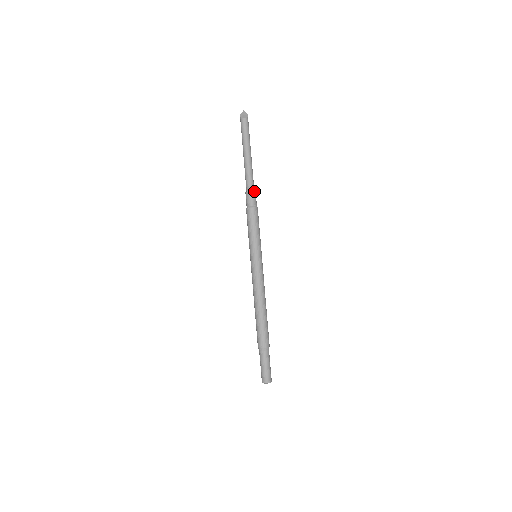
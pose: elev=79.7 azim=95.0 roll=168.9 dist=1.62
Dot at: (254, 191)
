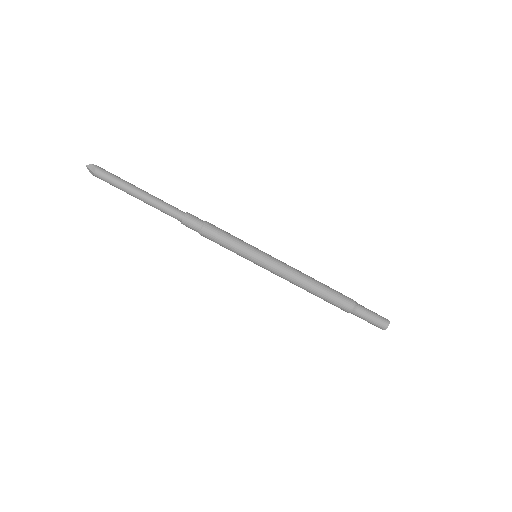
Dot at: (184, 217)
